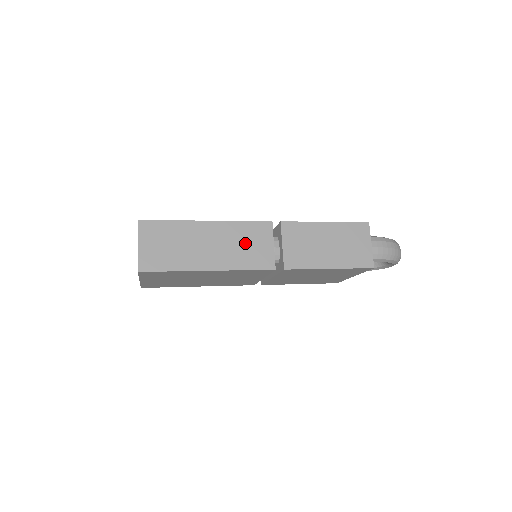
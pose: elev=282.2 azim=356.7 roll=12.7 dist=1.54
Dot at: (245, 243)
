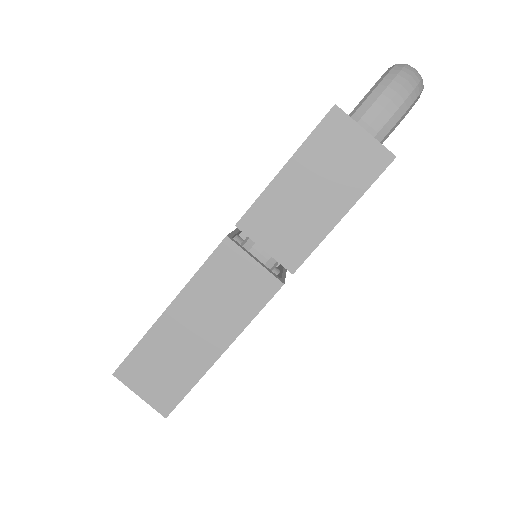
Dot at: (225, 290)
